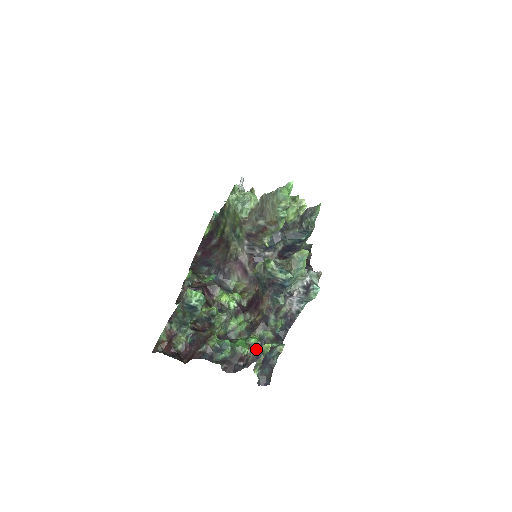
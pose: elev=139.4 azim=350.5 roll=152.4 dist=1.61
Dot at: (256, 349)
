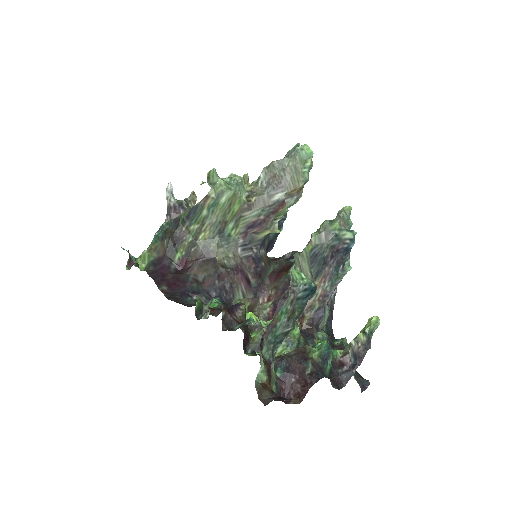
Dot at: (363, 332)
